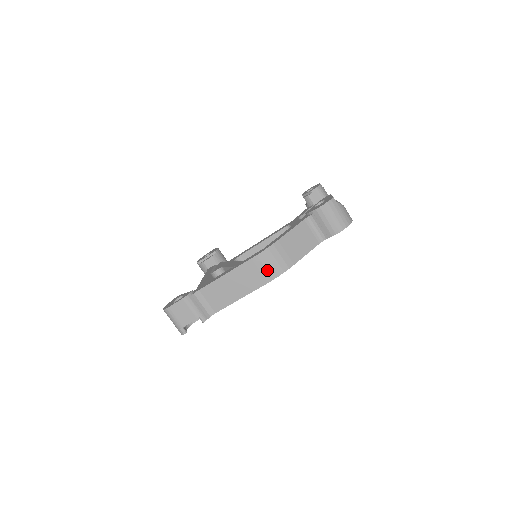
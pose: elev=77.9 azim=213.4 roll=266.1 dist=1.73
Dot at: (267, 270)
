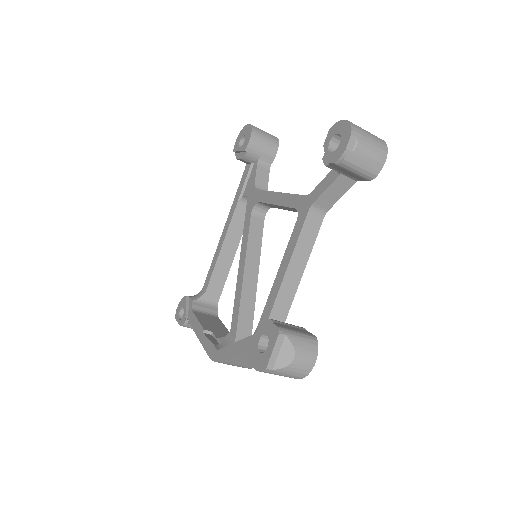
Dot at: occluded
